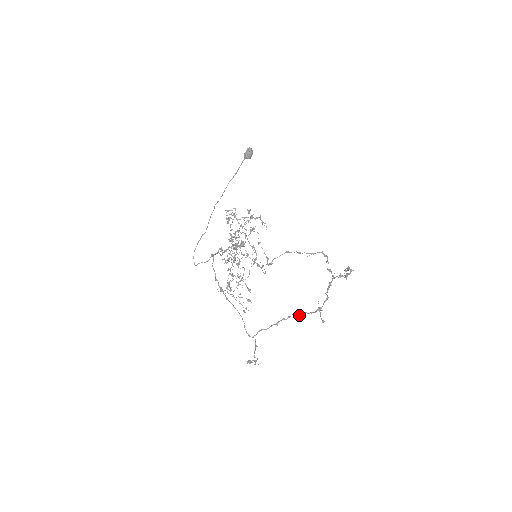
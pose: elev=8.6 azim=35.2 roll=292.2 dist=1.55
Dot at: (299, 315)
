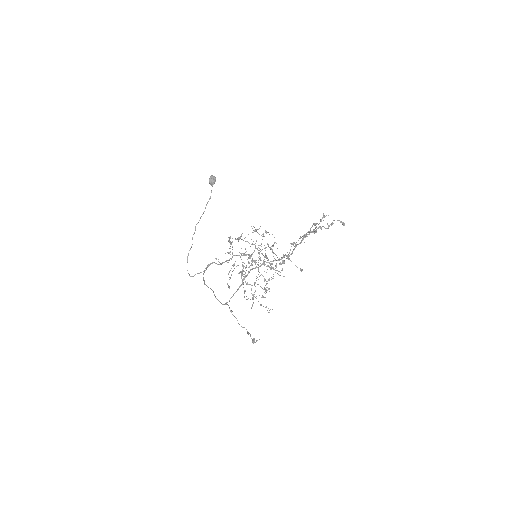
Dot at: occluded
